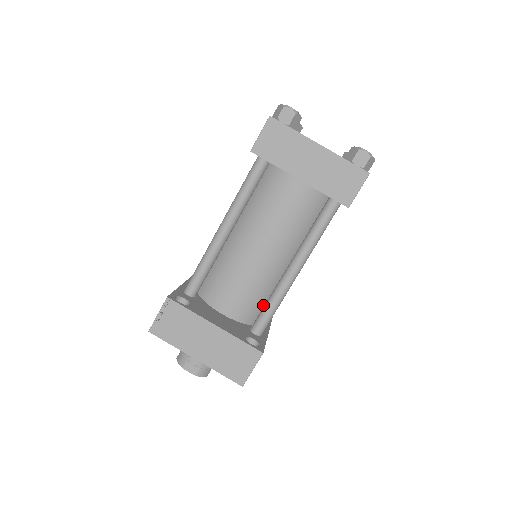
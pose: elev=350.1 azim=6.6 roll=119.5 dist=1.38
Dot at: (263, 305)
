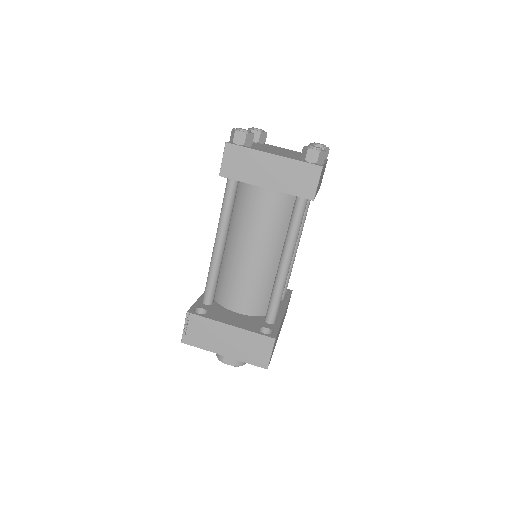
Dot at: occluded
